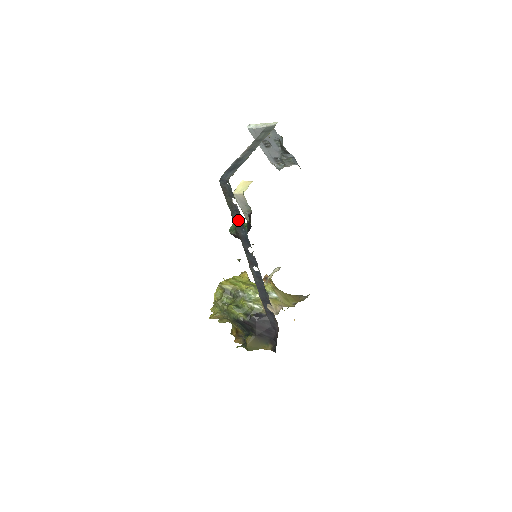
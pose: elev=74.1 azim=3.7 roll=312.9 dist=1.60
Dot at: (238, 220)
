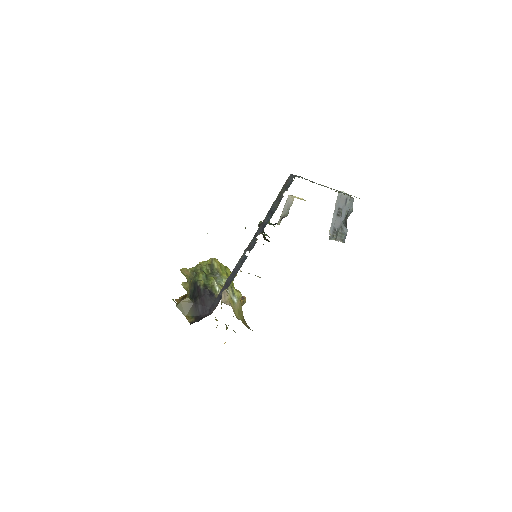
Dot at: (274, 209)
